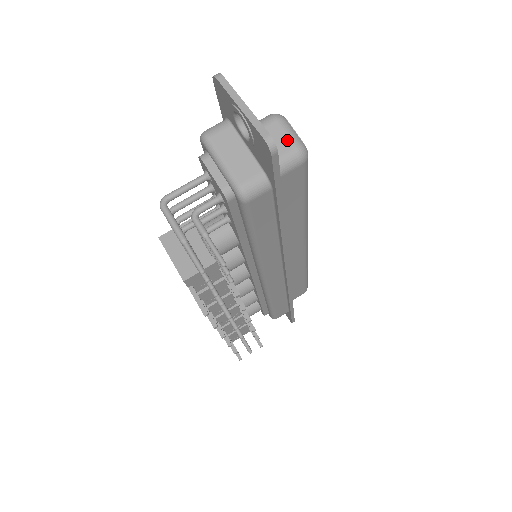
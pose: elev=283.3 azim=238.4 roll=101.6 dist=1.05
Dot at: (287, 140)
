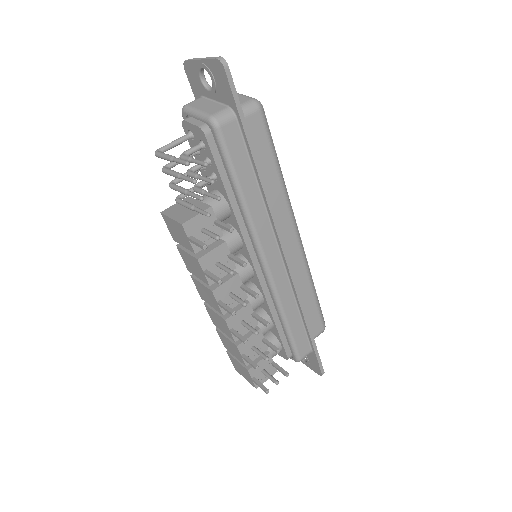
Dot at: (244, 98)
